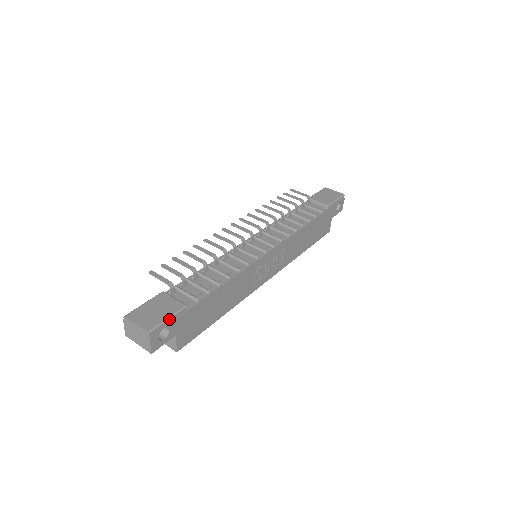
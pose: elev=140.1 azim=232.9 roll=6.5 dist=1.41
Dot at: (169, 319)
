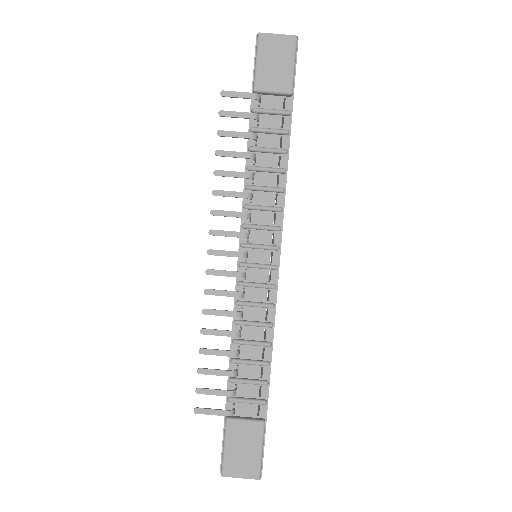
Dot at: (262, 449)
